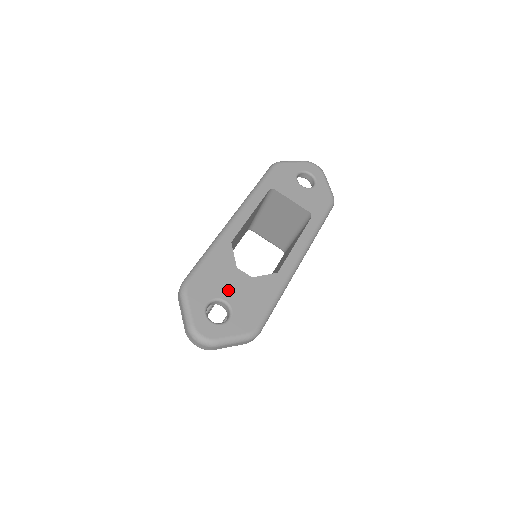
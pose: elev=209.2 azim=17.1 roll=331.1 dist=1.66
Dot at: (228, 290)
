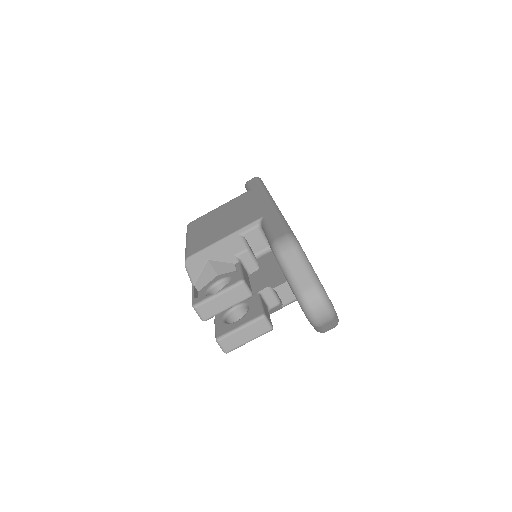
Dot at: occluded
